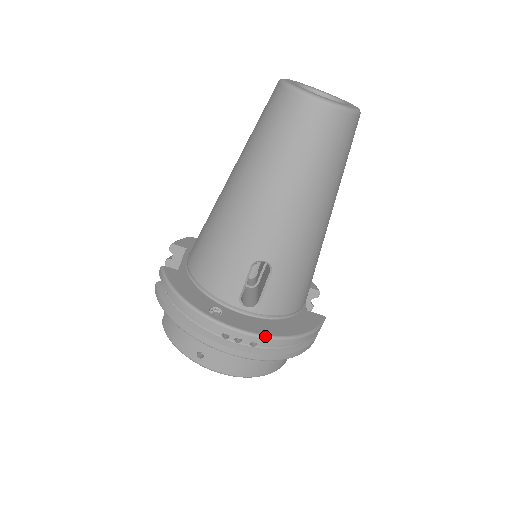
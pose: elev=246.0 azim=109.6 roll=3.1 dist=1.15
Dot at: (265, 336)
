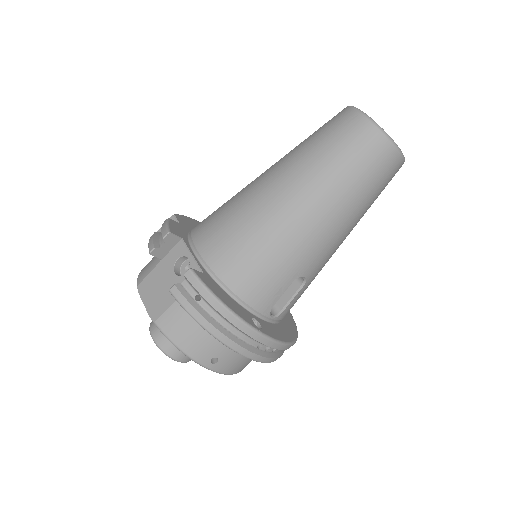
Dot at: (290, 343)
